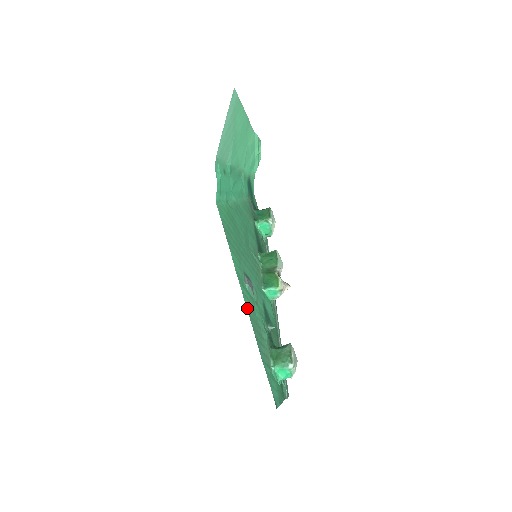
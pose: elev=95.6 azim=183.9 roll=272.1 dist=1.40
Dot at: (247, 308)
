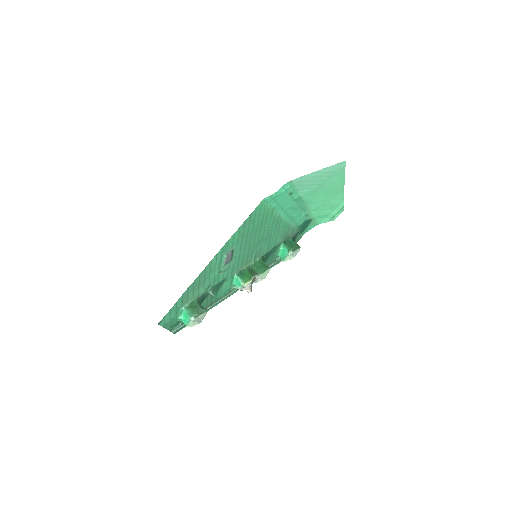
Dot at: (209, 264)
